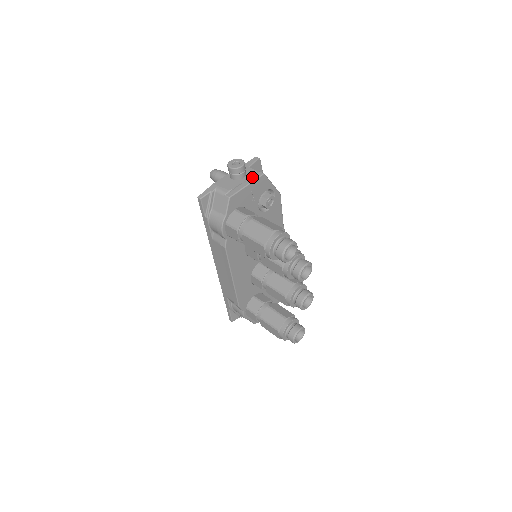
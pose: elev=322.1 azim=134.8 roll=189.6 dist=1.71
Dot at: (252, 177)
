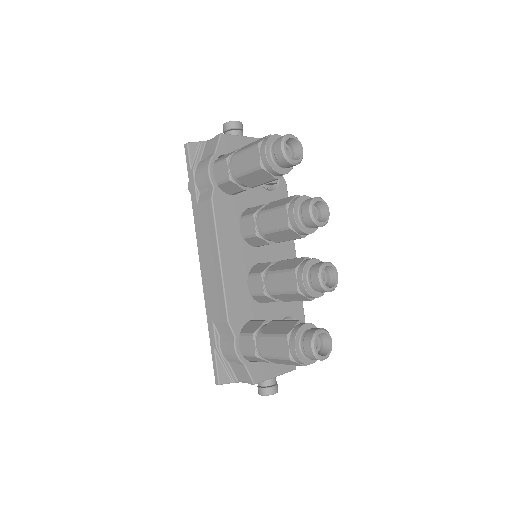
Dot at: occluded
